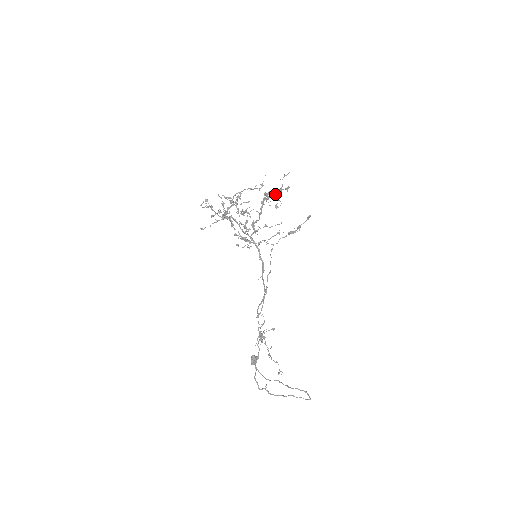
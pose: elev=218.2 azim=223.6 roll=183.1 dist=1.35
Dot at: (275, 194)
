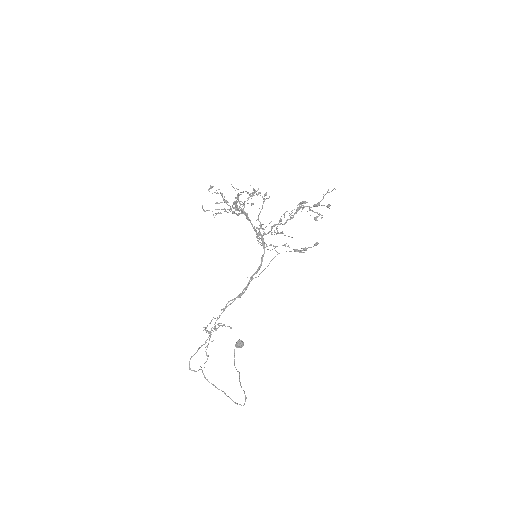
Dot at: occluded
